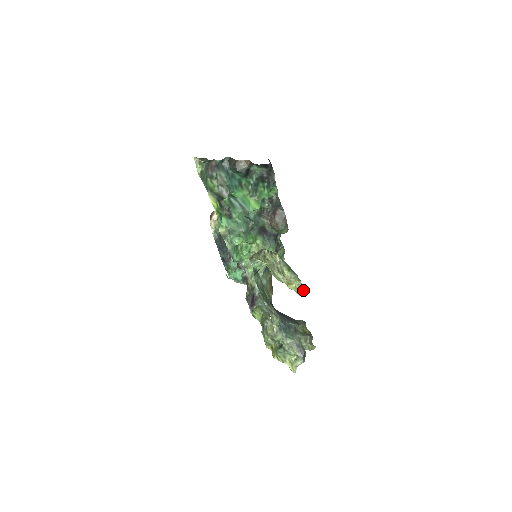
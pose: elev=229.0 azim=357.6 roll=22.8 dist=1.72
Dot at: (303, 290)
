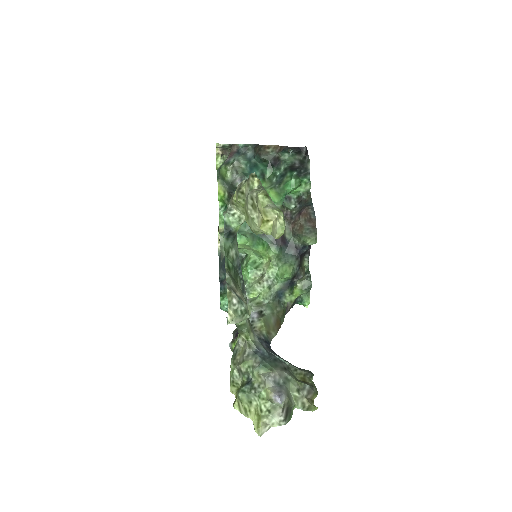
Dot at: (283, 227)
